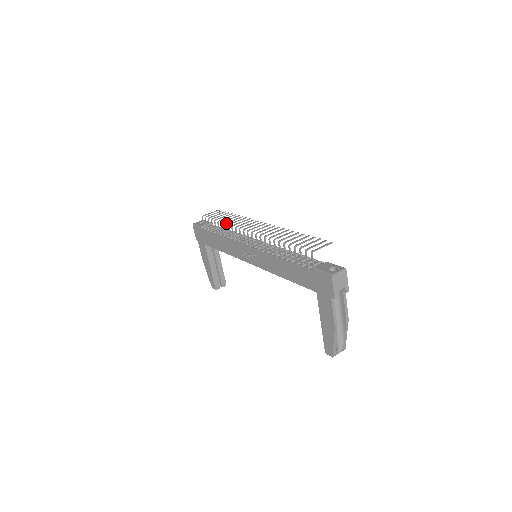
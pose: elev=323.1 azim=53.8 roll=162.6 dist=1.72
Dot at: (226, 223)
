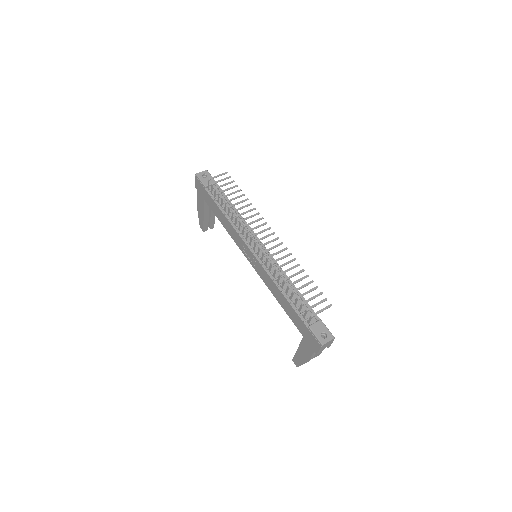
Dot at: (235, 211)
